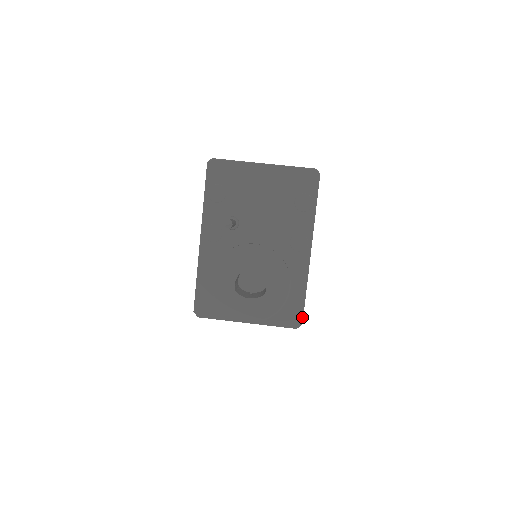
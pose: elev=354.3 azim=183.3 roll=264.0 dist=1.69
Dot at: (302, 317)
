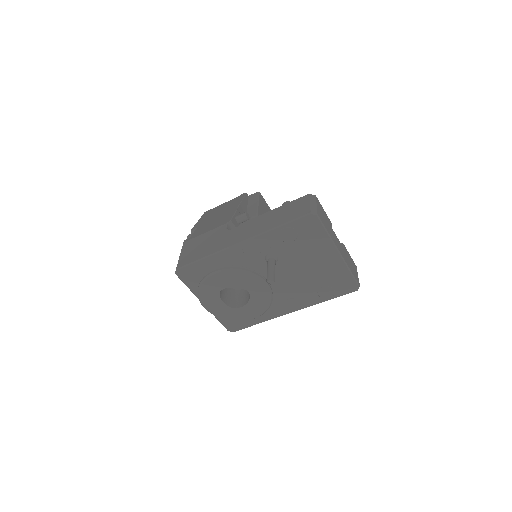
Dot at: occluded
